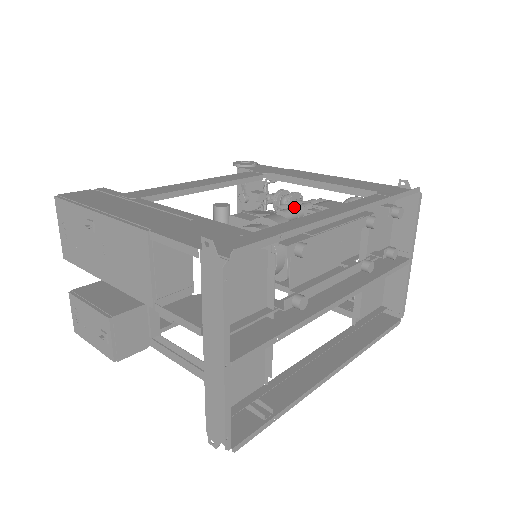
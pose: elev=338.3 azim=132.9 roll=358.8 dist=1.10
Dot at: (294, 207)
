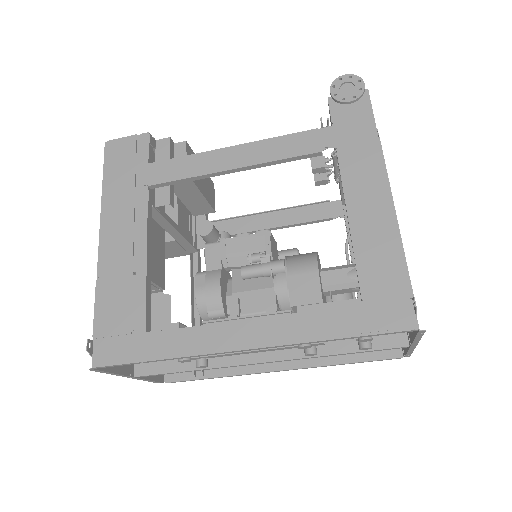
Dot at: (261, 268)
